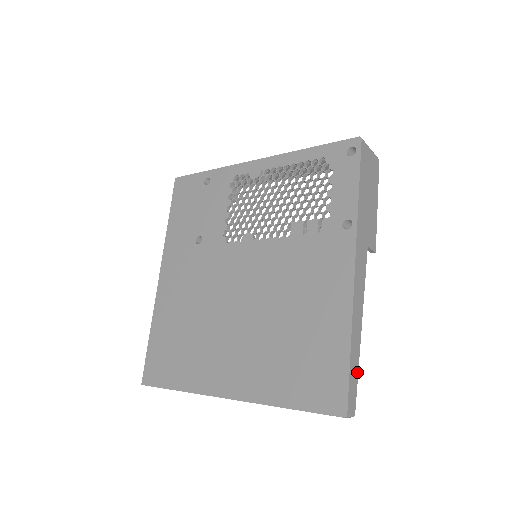
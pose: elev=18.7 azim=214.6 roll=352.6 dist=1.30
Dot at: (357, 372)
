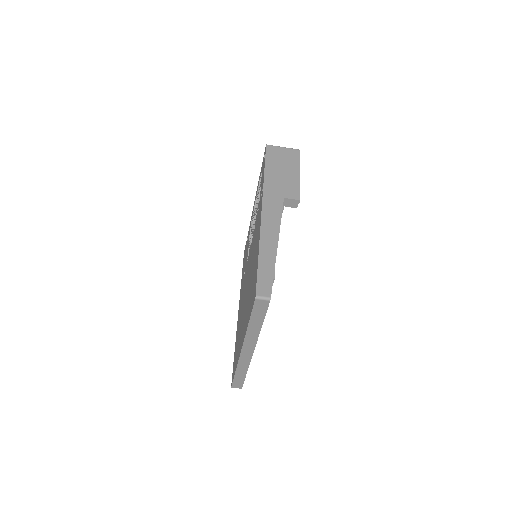
Dot at: (272, 271)
